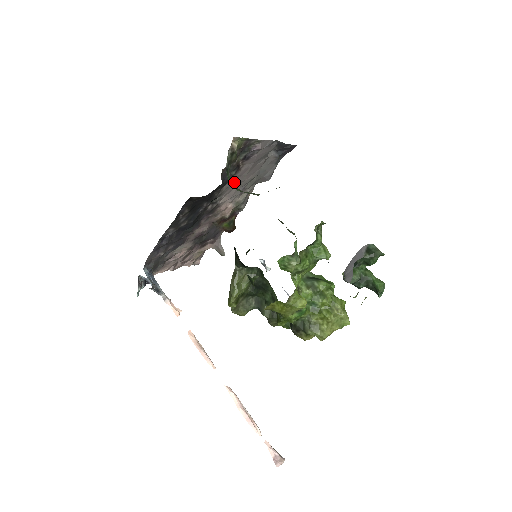
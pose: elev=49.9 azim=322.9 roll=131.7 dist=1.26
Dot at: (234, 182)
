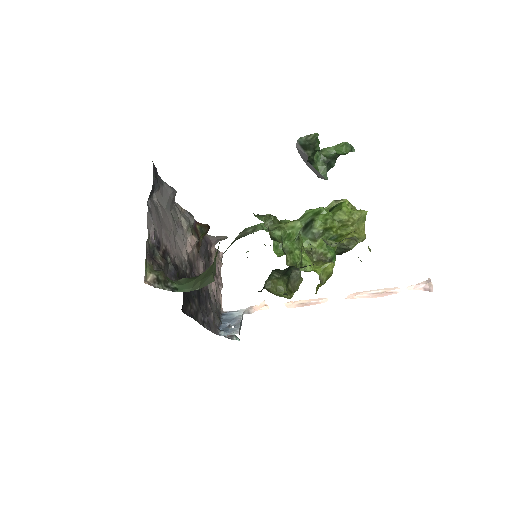
Dot at: (174, 248)
